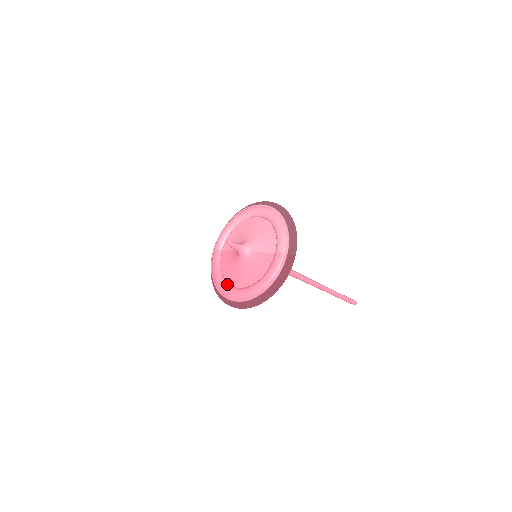
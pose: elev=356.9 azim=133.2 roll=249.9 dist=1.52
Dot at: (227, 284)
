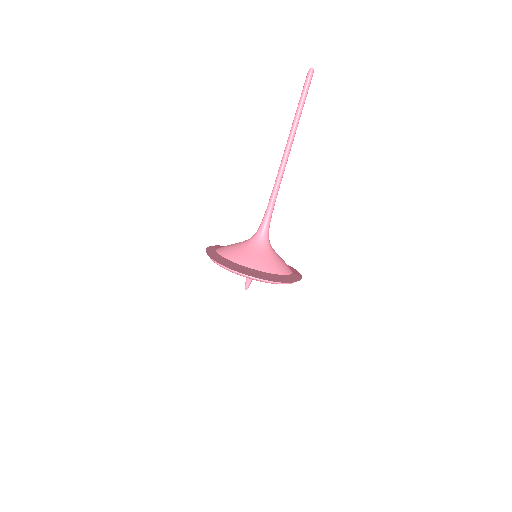
Dot at: occluded
